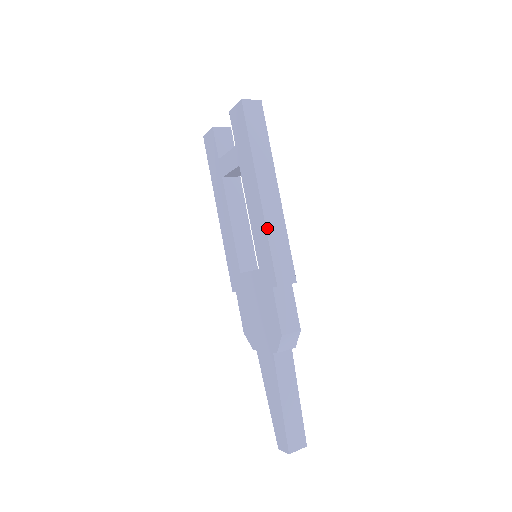
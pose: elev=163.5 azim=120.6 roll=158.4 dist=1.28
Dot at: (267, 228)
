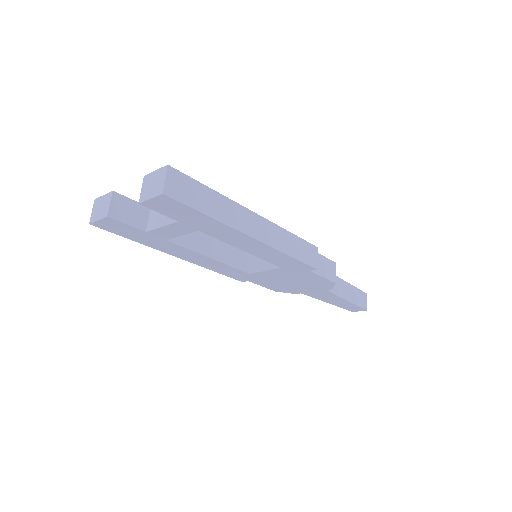
Dot at: (280, 250)
